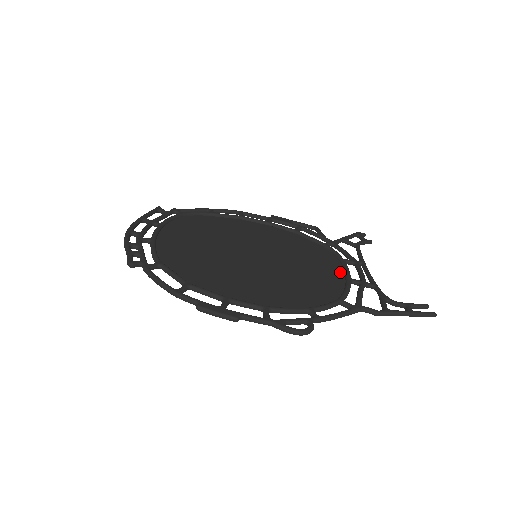
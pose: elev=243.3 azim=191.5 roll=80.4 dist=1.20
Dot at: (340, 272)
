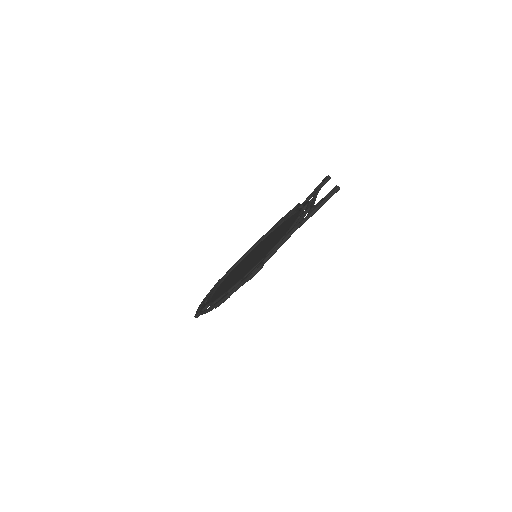
Dot at: occluded
